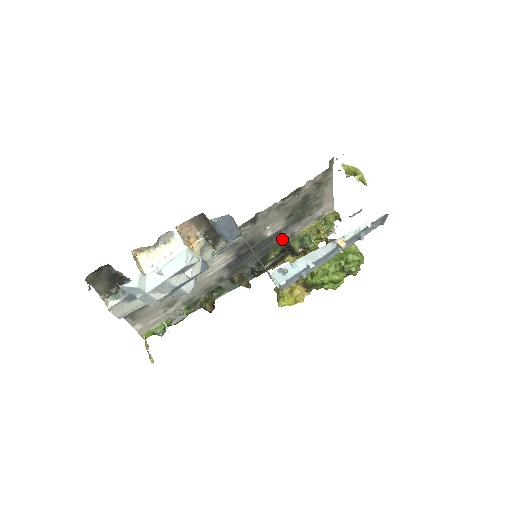
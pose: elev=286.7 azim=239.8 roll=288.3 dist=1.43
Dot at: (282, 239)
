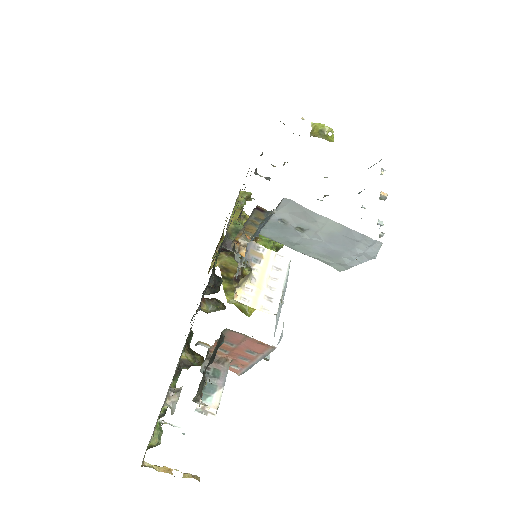
Dot at: occluded
